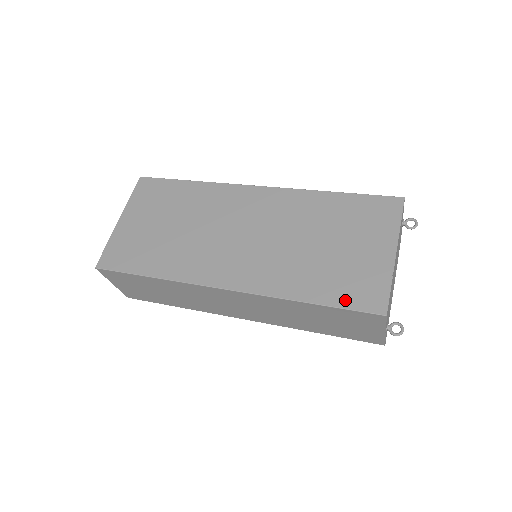
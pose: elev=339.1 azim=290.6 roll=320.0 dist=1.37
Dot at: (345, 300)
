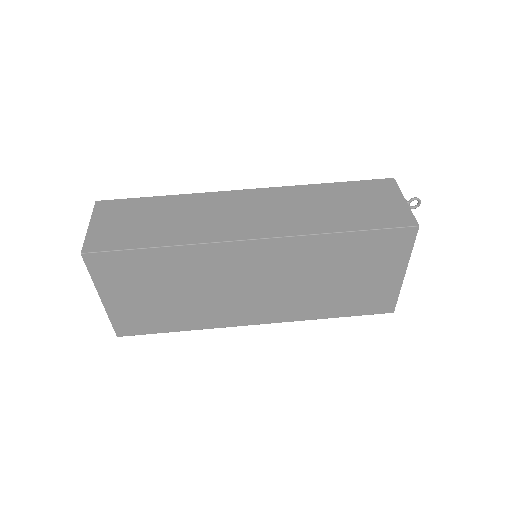
Dot at: (362, 311)
